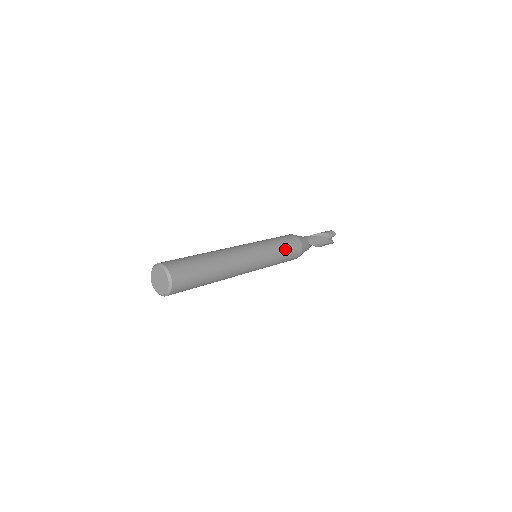
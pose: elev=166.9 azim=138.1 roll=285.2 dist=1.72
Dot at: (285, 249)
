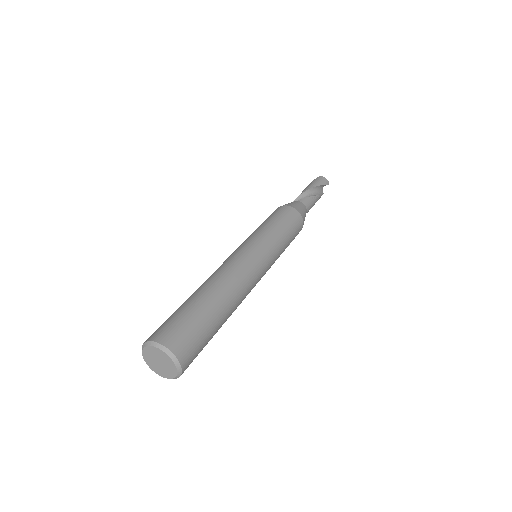
Dot at: (289, 241)
